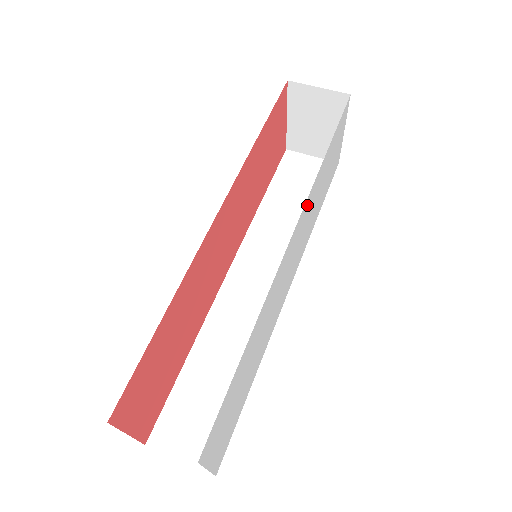
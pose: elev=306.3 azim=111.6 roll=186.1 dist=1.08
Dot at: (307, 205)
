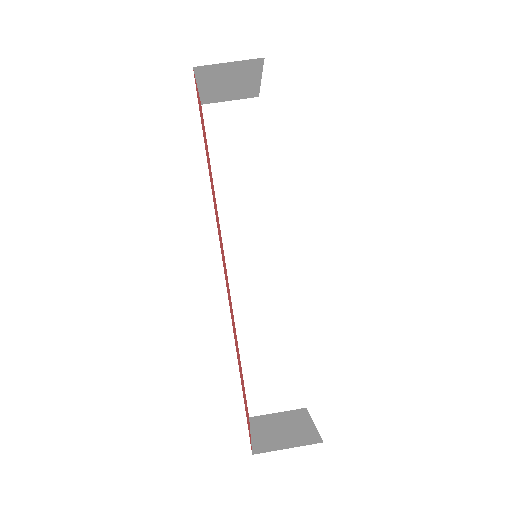
Dot at: occluded
